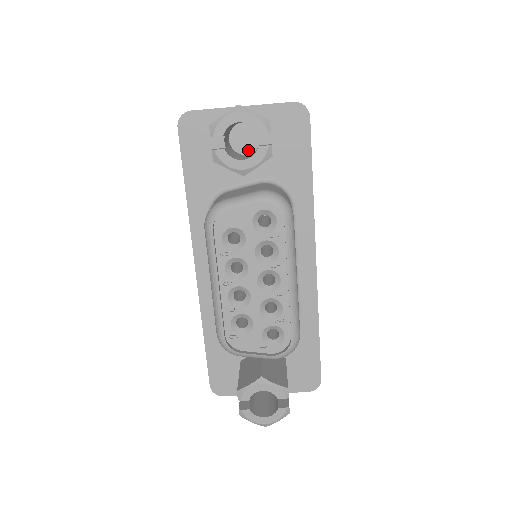
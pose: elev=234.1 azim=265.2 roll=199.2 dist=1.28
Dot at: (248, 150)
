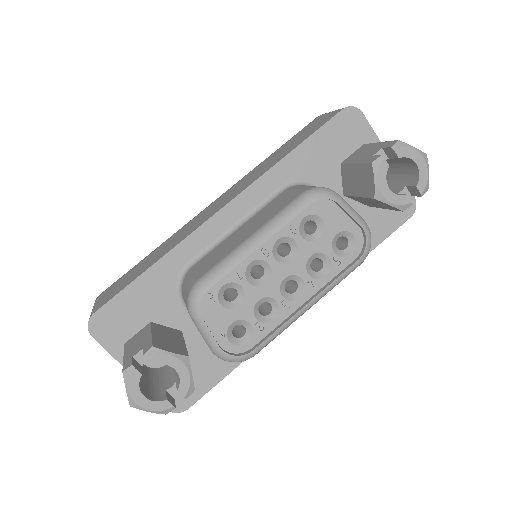
Dot at: occluded
